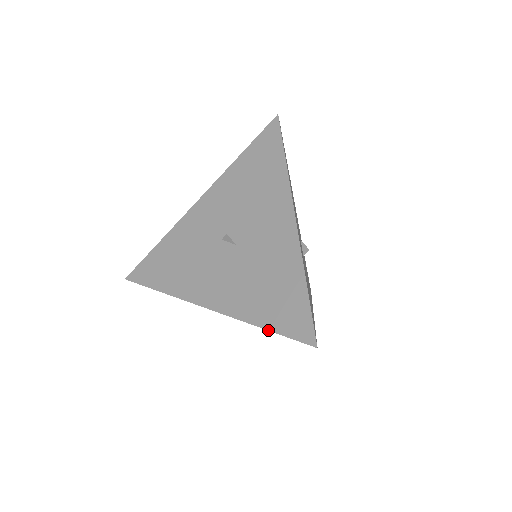
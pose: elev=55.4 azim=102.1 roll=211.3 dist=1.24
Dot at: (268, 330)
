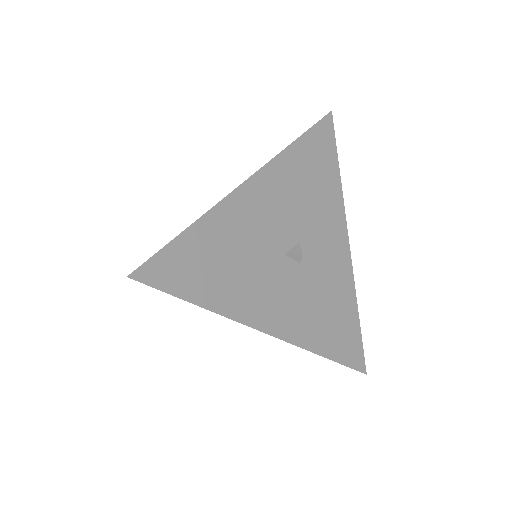
Dot at: occluded
